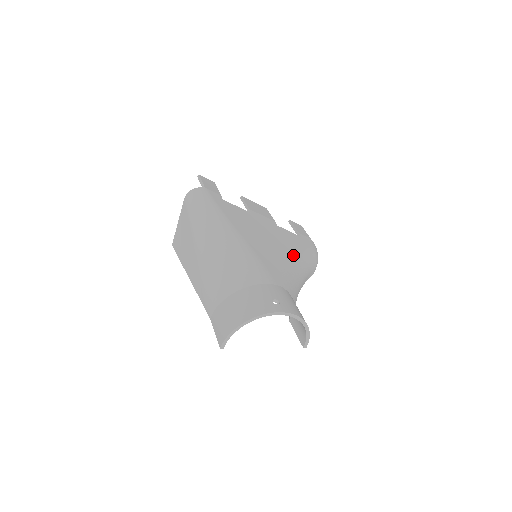
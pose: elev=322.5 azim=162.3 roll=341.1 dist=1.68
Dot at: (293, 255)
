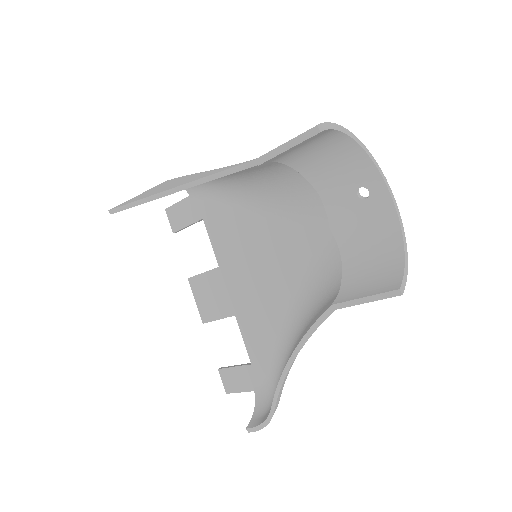
Dot at: (284, 315)
